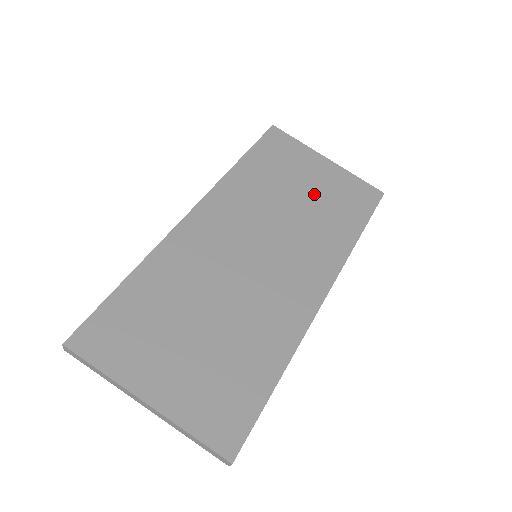
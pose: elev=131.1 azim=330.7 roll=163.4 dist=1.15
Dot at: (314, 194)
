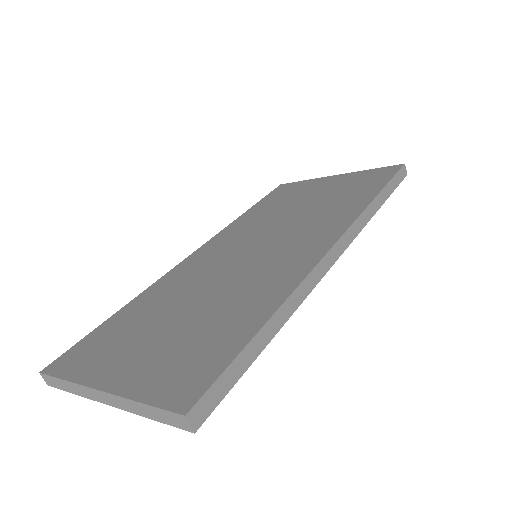
Dot at: (320, 197)
